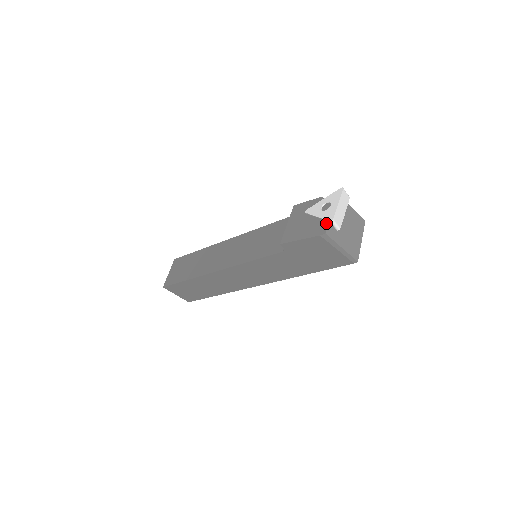
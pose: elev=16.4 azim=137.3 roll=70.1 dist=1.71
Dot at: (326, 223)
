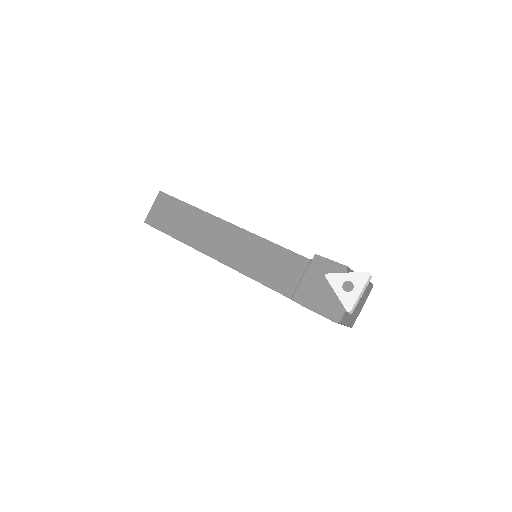
Dot at: (343, 310)
